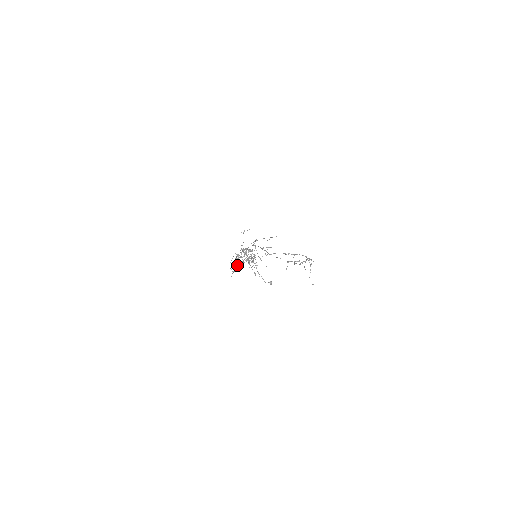
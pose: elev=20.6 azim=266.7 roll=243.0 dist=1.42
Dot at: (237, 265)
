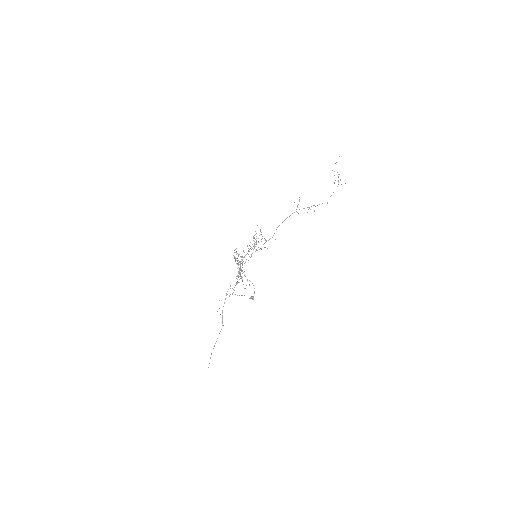
Dot at: occluded
